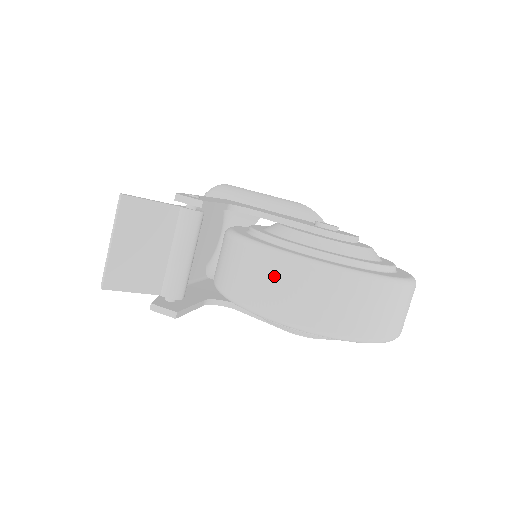
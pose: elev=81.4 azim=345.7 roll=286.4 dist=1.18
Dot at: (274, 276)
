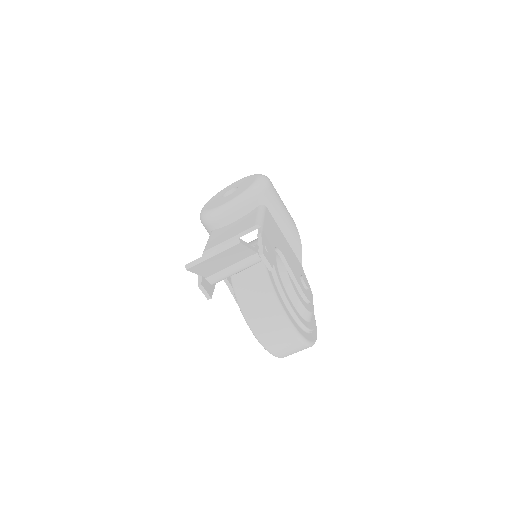
Dot at: (271, 319)
